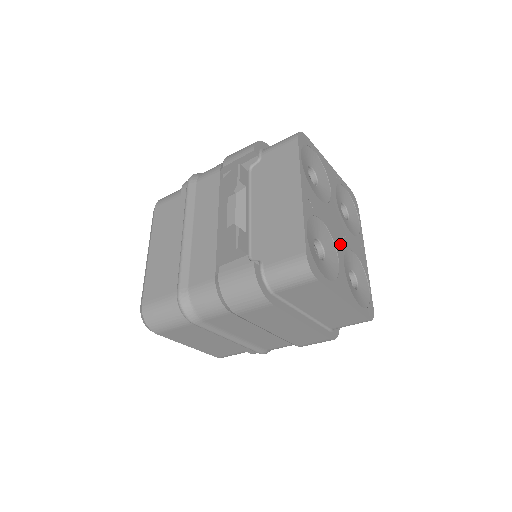
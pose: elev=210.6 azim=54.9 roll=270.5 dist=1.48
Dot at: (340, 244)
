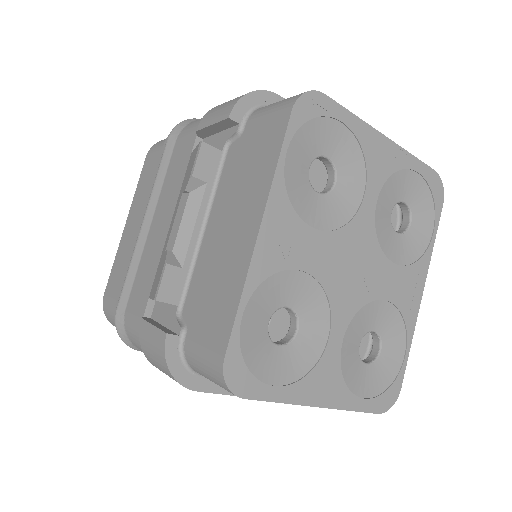
Dot at: (348, 300)
